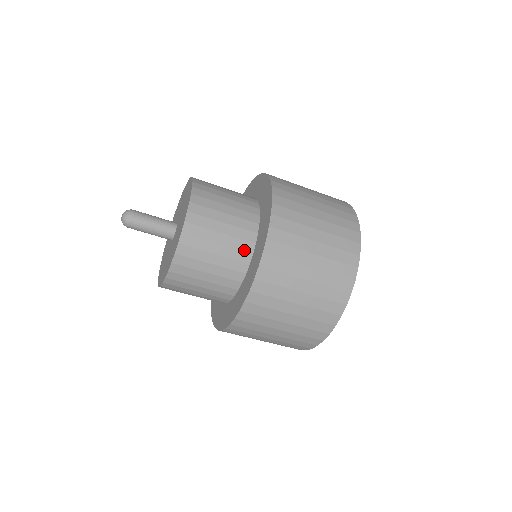
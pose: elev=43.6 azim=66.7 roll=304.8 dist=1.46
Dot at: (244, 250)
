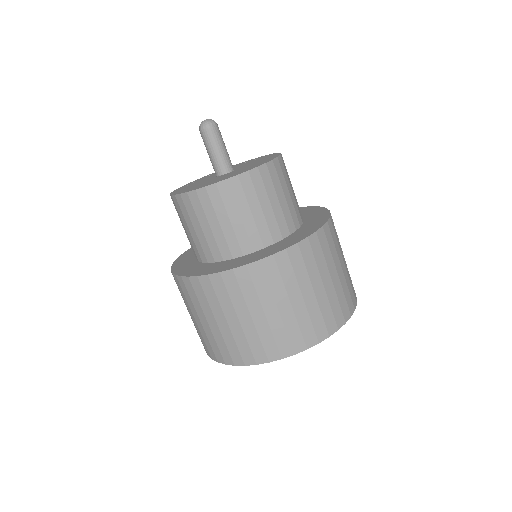
Dot at: occluded
